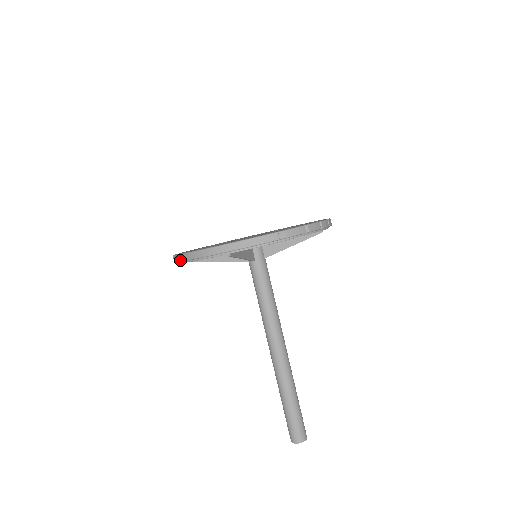
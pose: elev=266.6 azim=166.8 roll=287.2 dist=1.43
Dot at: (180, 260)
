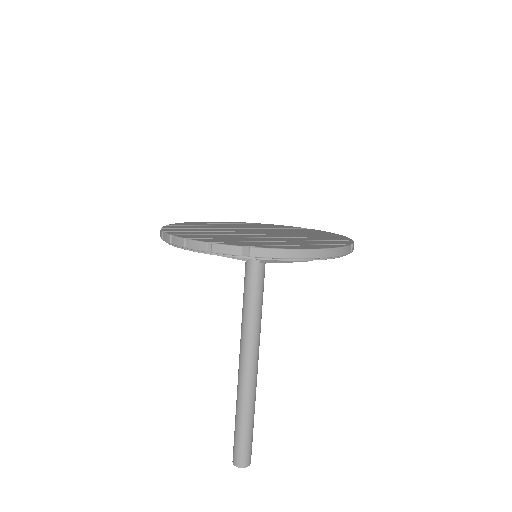
Dot at: (238, 254)
